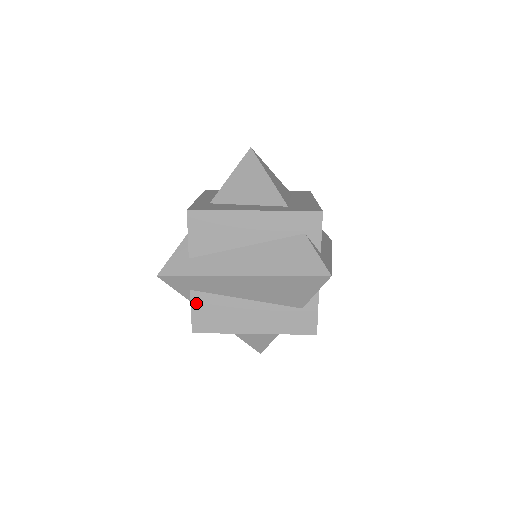
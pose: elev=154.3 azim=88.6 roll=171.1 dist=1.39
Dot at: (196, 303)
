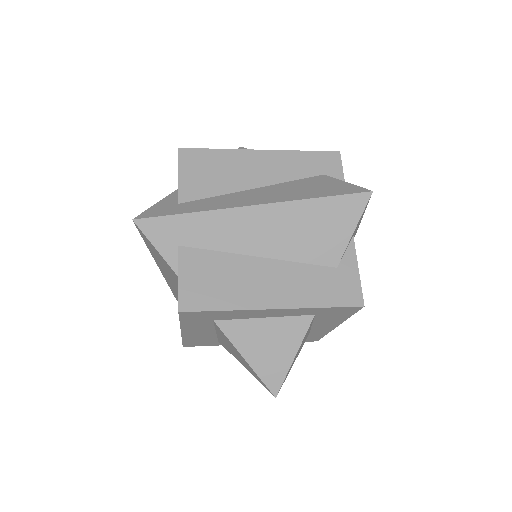
Dot at: (186, 264)
